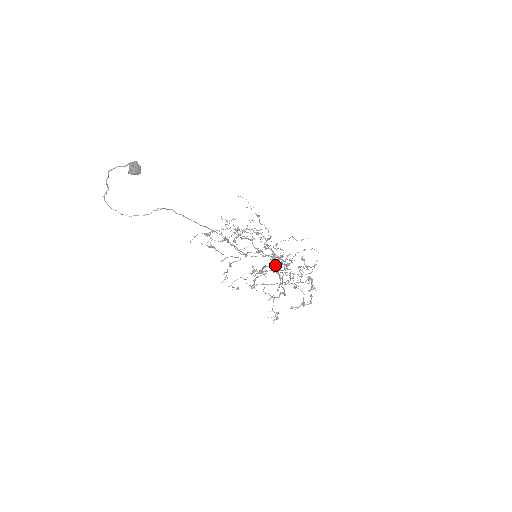
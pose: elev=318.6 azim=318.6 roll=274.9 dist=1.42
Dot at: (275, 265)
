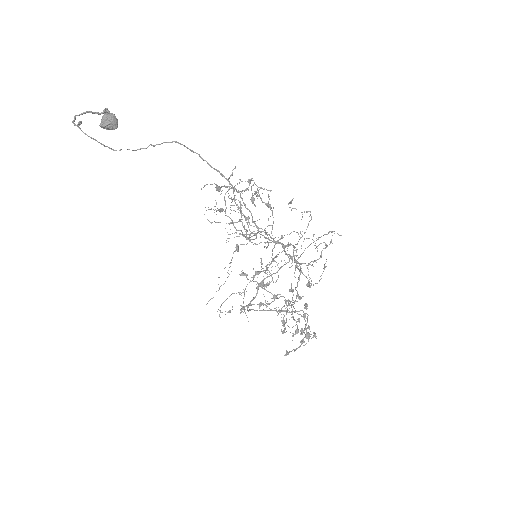
Dot at: (296, 244)
